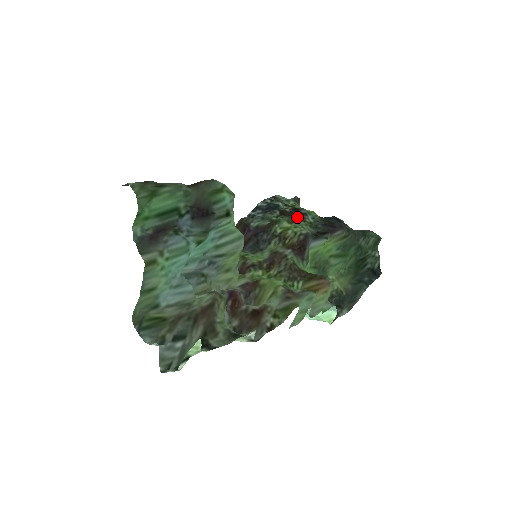
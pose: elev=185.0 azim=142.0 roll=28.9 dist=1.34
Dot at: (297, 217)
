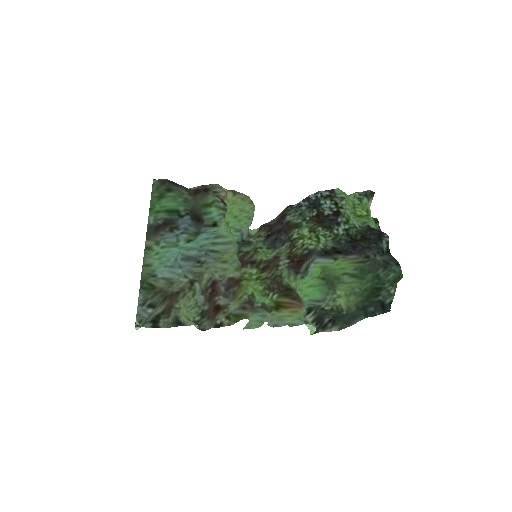
Dot at: (327, 225)
